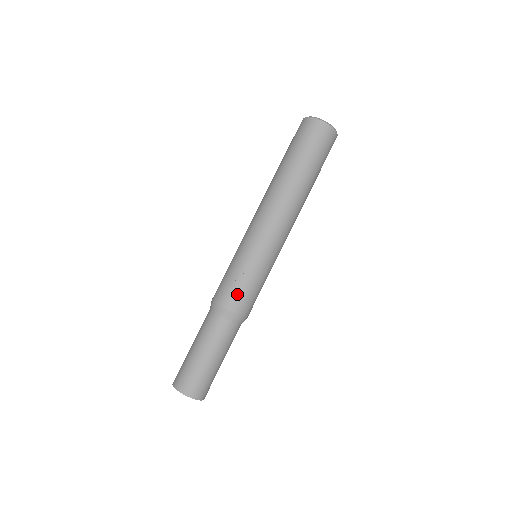
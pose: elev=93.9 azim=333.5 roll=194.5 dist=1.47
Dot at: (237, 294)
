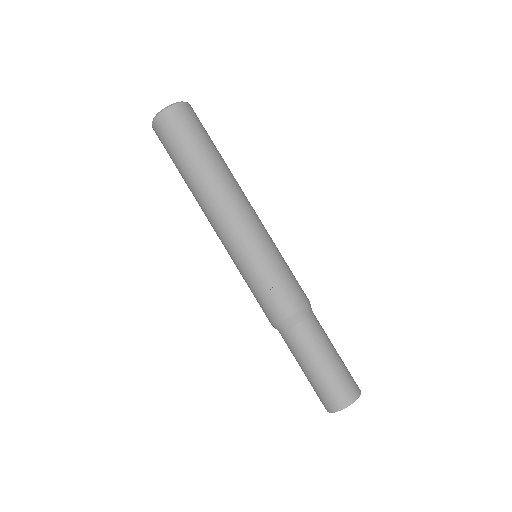
Dot at: (287, 295)
